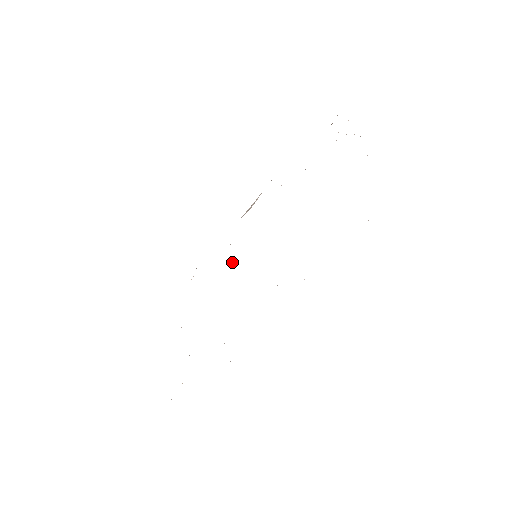
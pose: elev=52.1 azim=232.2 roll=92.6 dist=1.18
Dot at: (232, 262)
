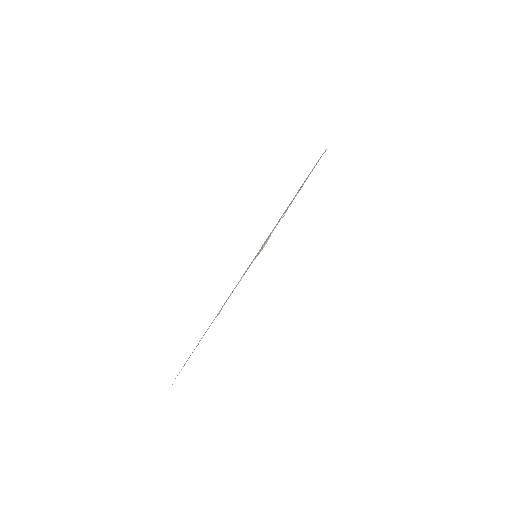
Dot at: occluded
